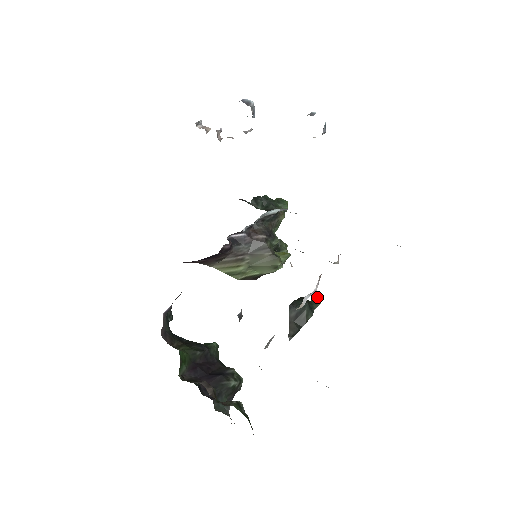
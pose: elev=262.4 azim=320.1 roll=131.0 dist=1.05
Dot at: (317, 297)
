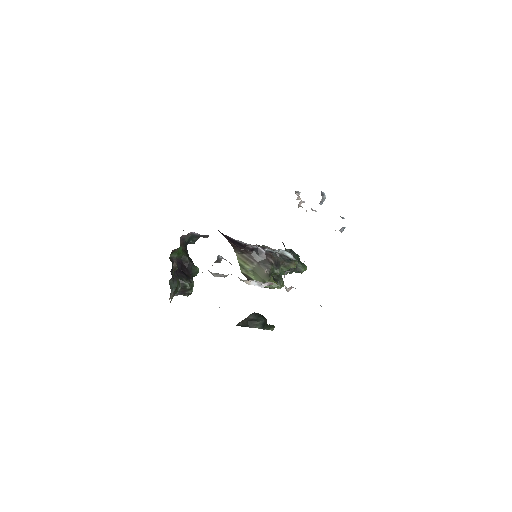
Dot at: (273, 327)
